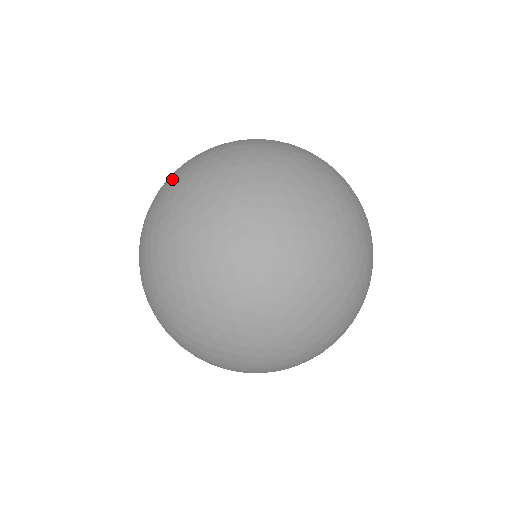
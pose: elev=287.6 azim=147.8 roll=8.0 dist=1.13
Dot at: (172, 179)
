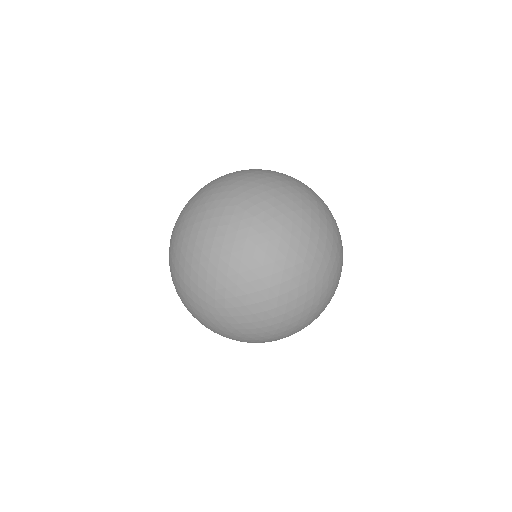
Dot at: occluded
